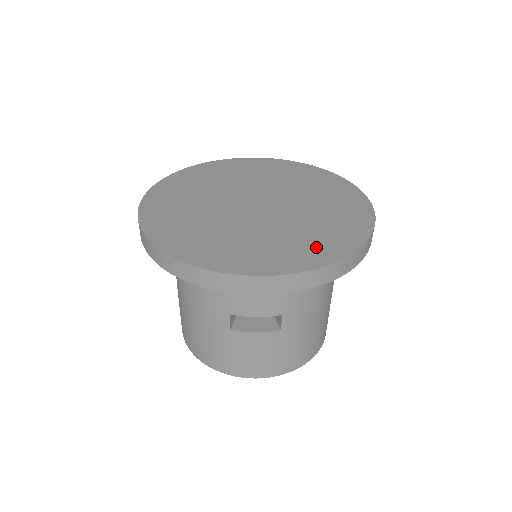
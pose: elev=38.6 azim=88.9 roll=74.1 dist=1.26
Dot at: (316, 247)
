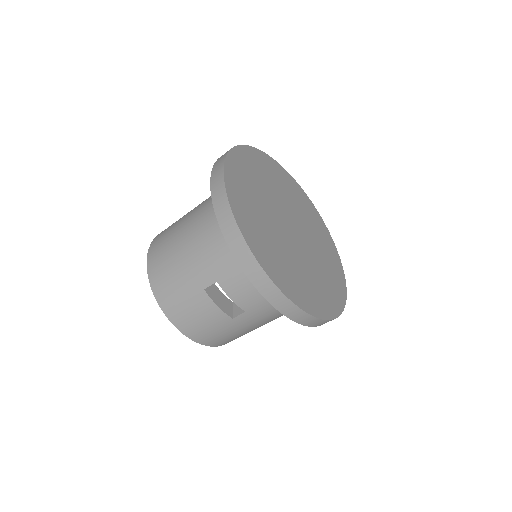
Dot at: (312, 297)
